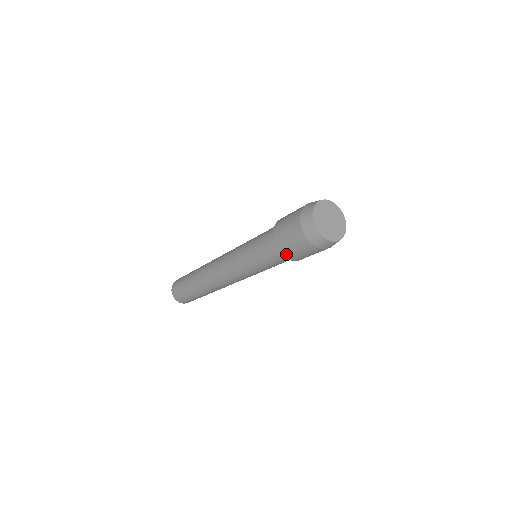
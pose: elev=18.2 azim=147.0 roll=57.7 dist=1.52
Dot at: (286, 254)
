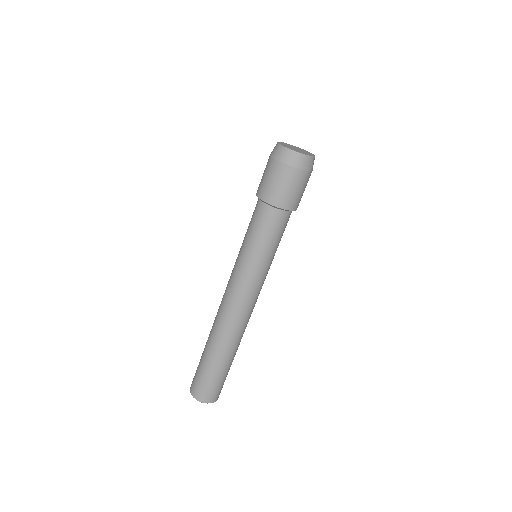
Dot at: (266, 197)
